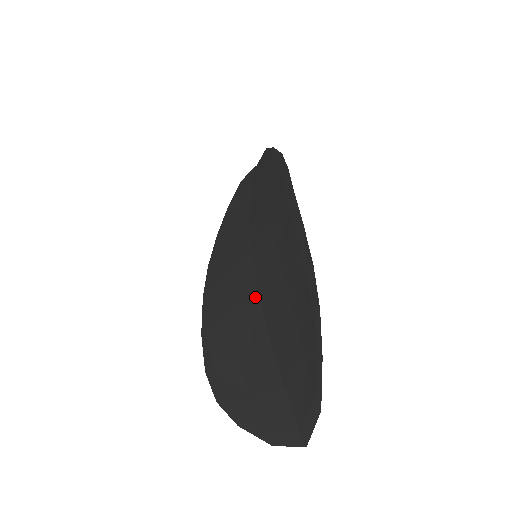
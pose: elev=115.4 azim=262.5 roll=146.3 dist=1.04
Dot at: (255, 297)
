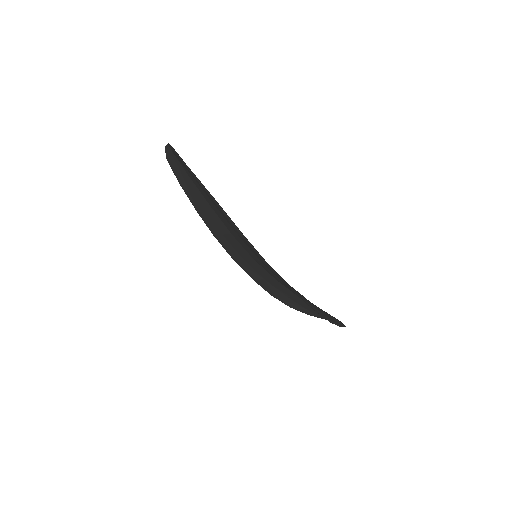
Dot at: (278, 282)
